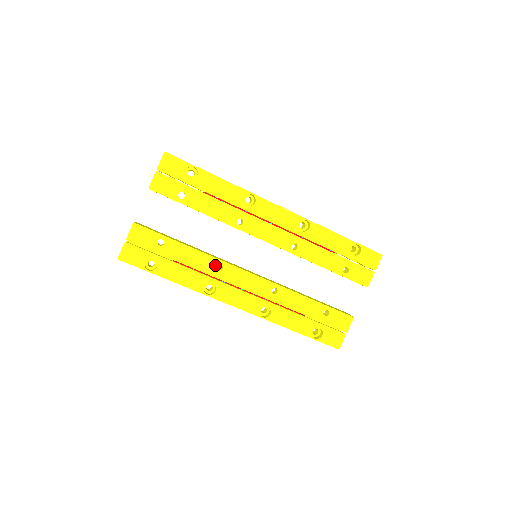
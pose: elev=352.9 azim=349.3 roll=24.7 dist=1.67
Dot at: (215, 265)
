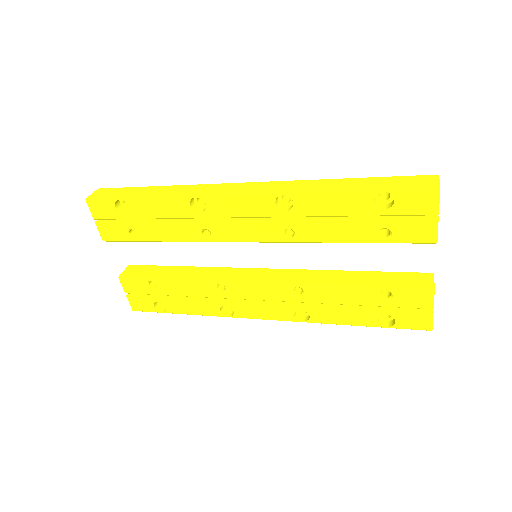
Dot at: (214, 287)
